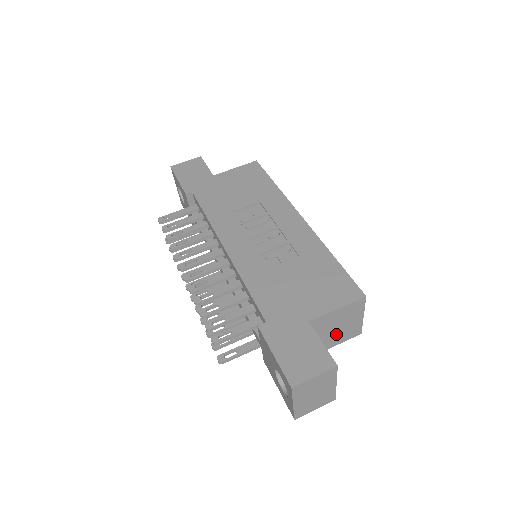
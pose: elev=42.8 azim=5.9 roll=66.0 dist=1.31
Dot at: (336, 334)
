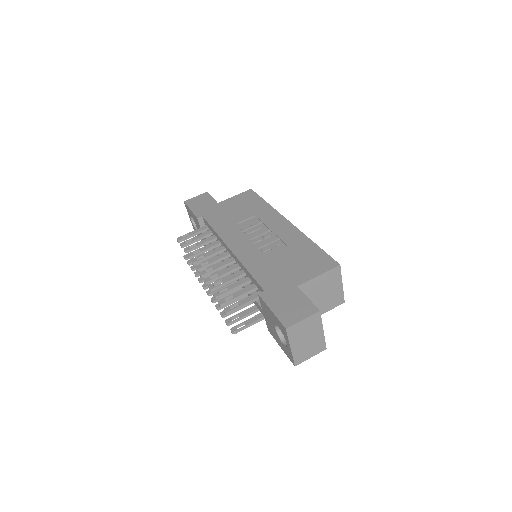
Dot at: (323, 301)
